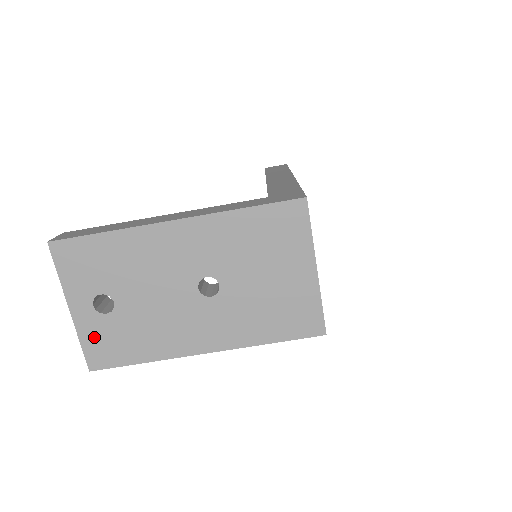
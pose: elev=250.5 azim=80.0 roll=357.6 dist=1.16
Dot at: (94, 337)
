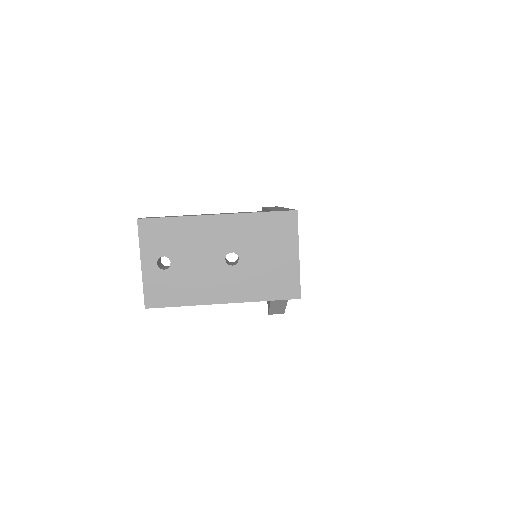
Dot at: (153, 285)
